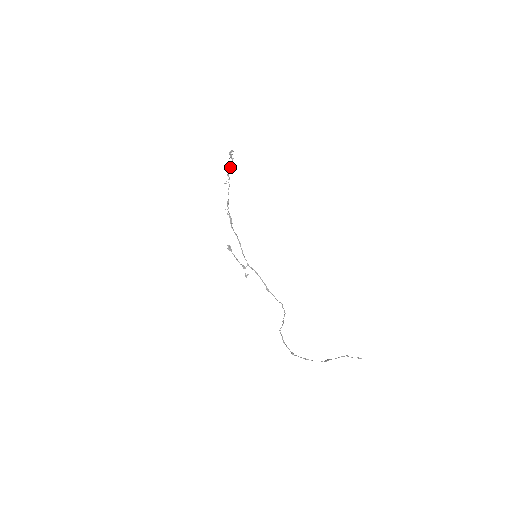
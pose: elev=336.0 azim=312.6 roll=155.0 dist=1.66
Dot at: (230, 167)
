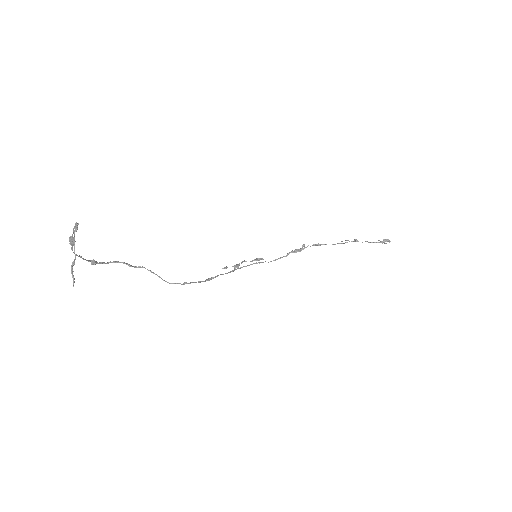
Dot at: occluded
